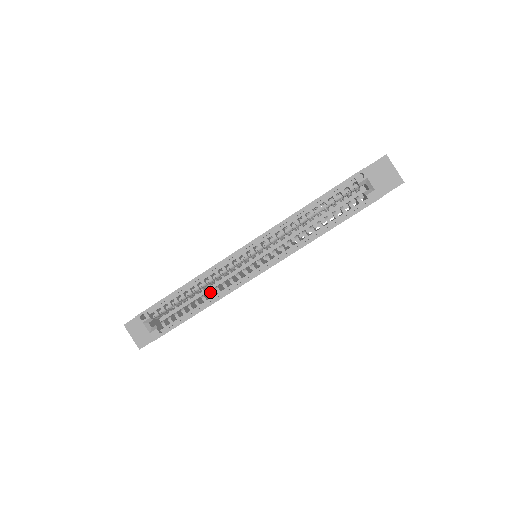
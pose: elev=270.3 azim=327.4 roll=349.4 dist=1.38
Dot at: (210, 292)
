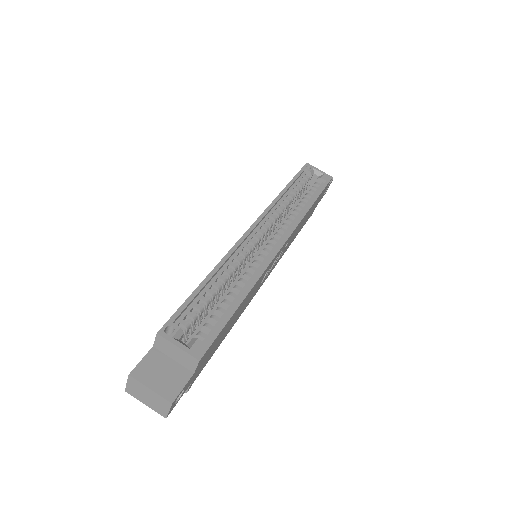
Dot at: (241, 279)
